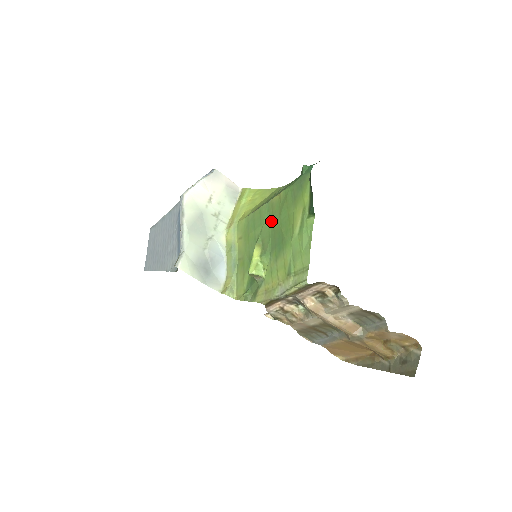
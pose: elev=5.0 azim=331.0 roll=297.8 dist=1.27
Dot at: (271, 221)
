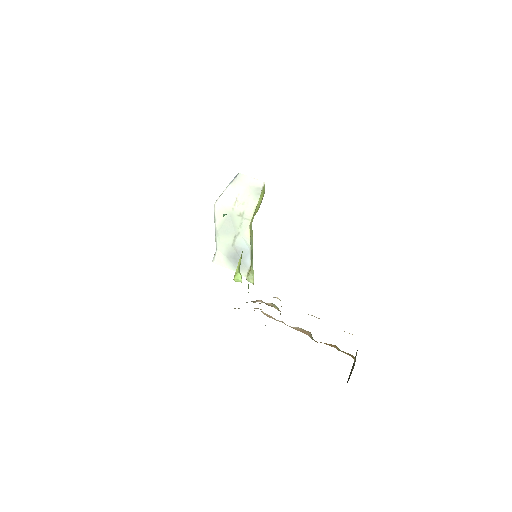
Dot at: occluded
